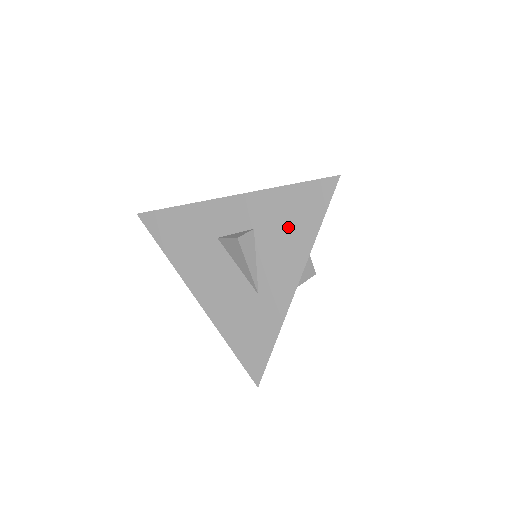
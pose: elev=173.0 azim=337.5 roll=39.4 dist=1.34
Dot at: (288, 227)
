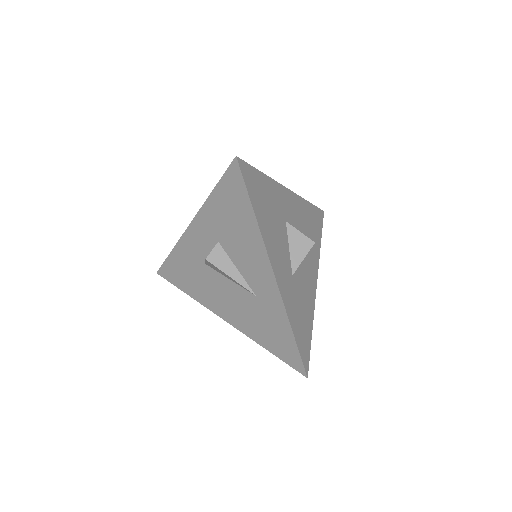
Dot at: (235, 226)
